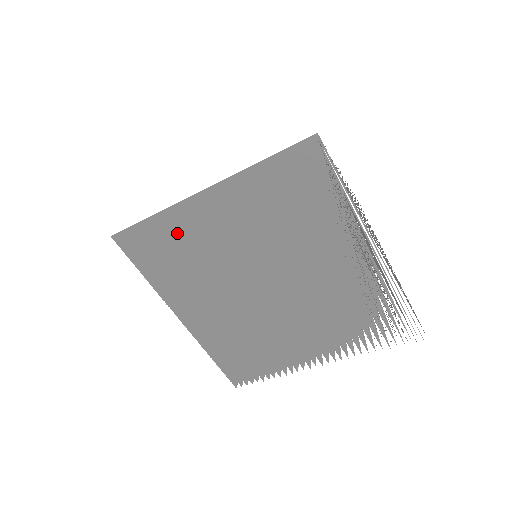
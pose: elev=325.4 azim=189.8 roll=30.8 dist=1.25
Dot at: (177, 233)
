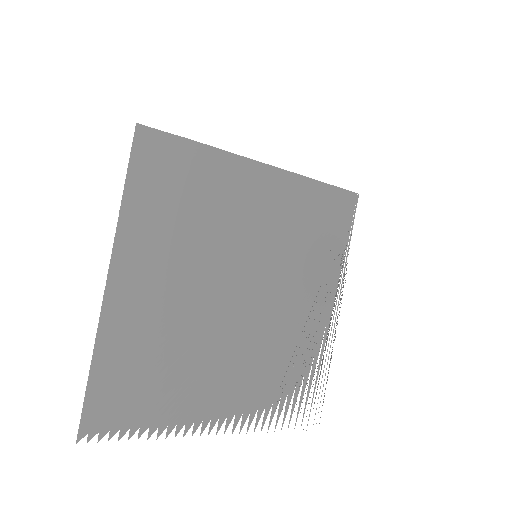
Dot at: (210, 179)
